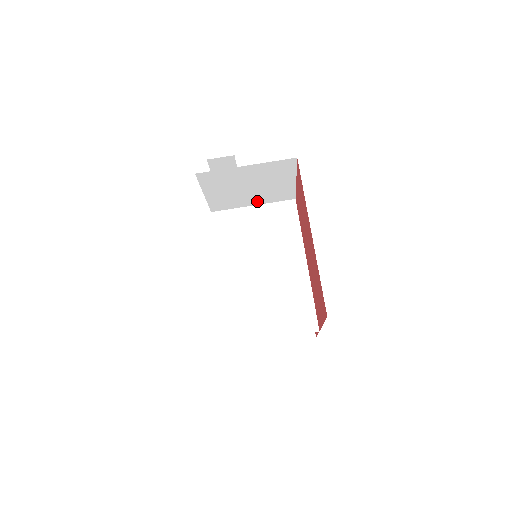
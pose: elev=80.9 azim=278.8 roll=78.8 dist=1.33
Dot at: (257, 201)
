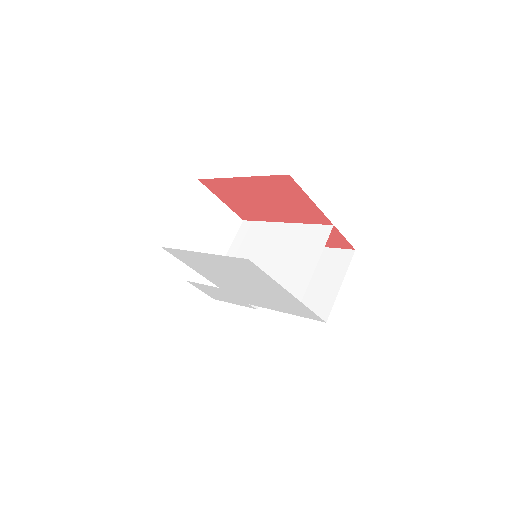
Dot at: (225, 244)
